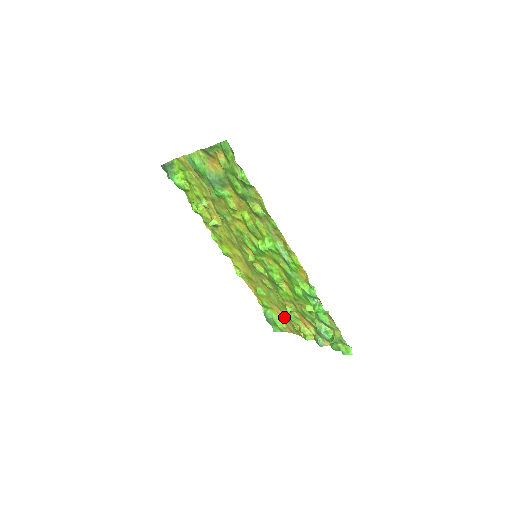
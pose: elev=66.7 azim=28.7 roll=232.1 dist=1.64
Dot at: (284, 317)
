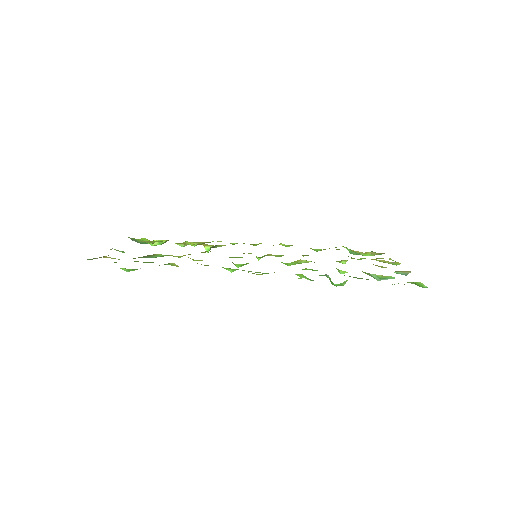
Dot at: occluded
